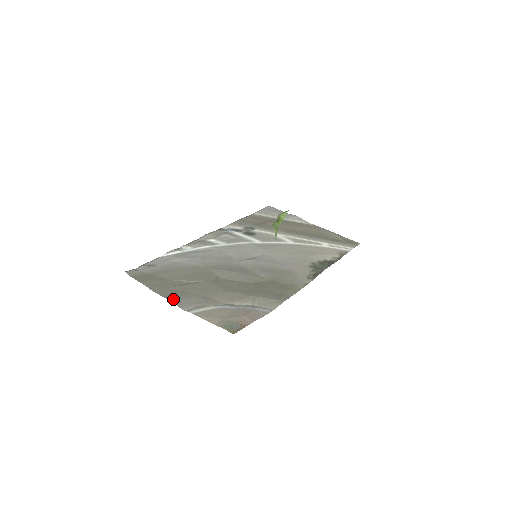
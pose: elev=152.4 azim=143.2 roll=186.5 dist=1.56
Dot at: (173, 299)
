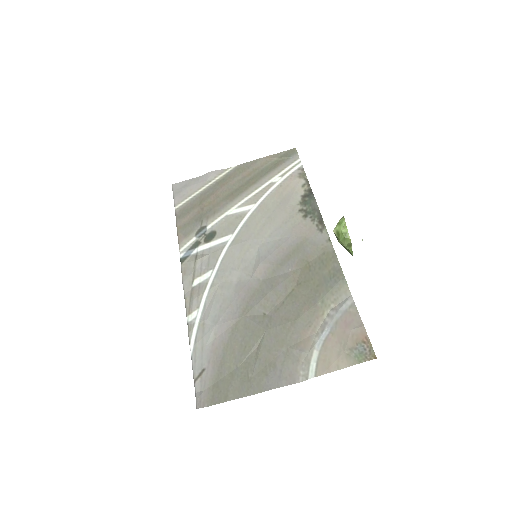
Dot at: (277, 383)
